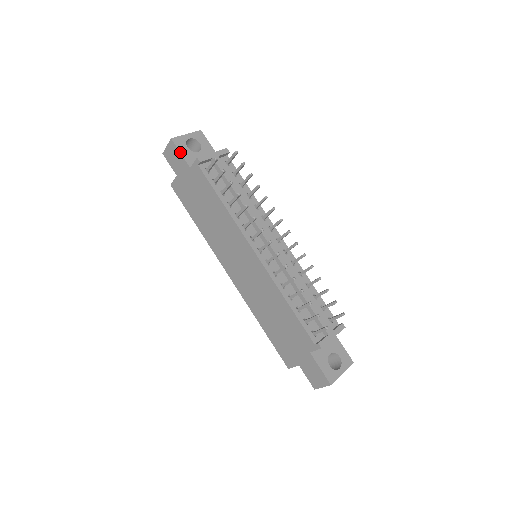
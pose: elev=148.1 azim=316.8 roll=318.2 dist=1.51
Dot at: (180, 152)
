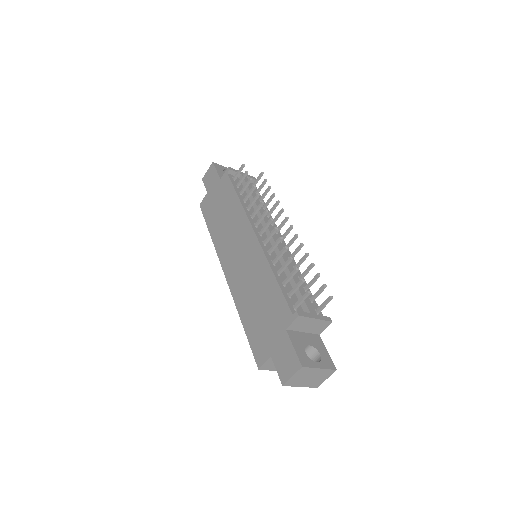
Dot at: (216, 170)
